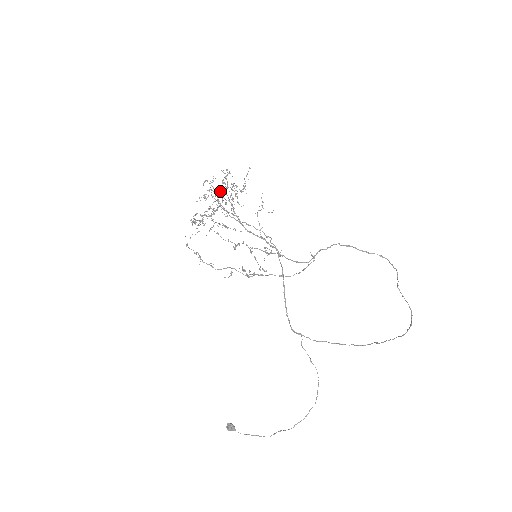
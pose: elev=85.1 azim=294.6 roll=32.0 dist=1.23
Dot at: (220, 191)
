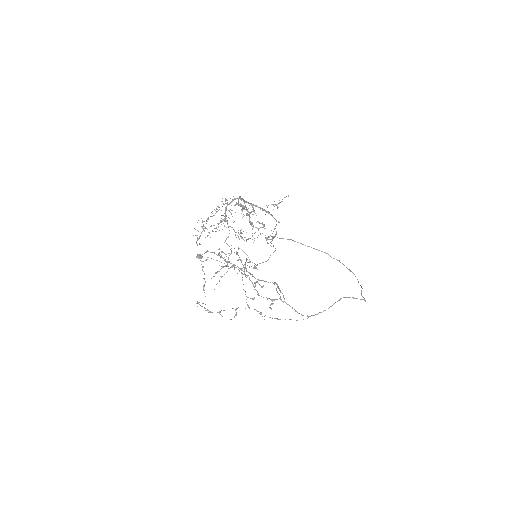
Dot at: occluded
